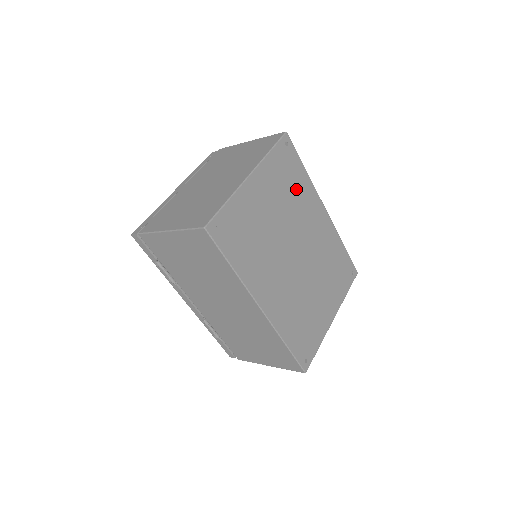
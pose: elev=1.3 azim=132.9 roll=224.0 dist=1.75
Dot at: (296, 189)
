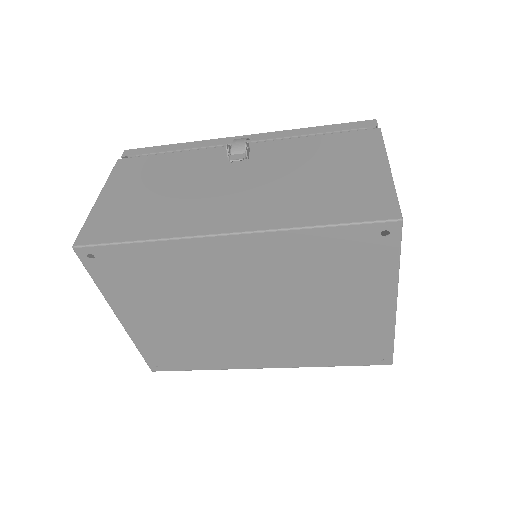
Dot at: (163, 272)
